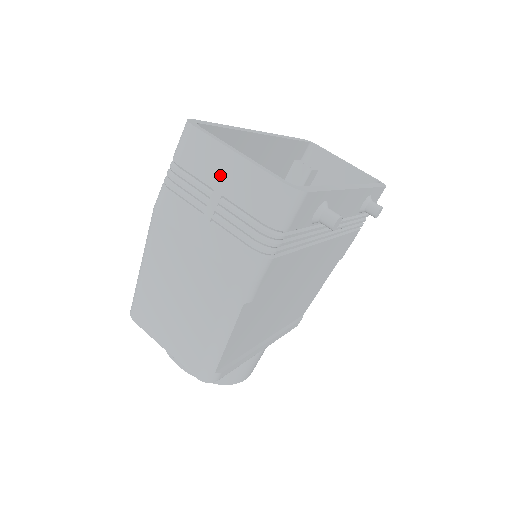
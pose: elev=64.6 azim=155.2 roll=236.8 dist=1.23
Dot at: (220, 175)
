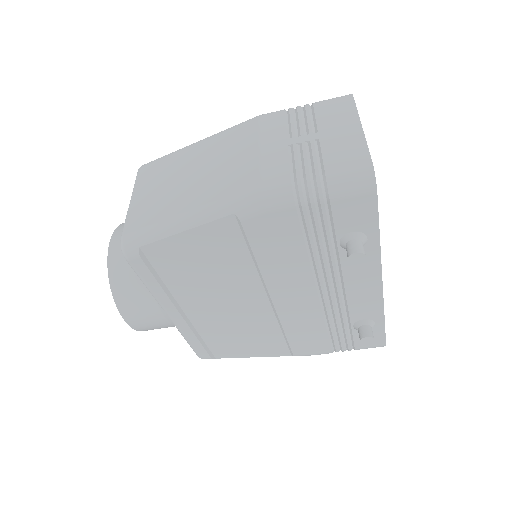
Dot at: (334, 129)
